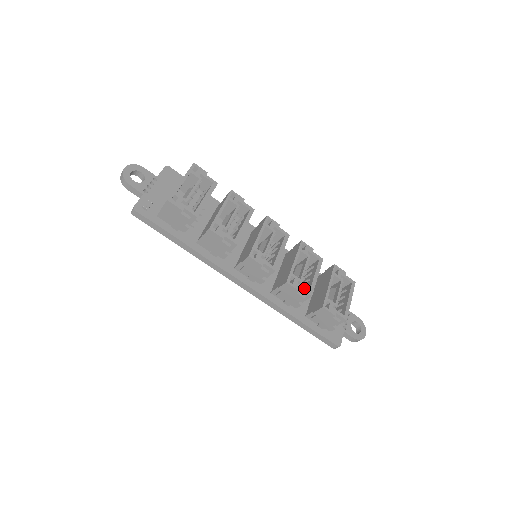
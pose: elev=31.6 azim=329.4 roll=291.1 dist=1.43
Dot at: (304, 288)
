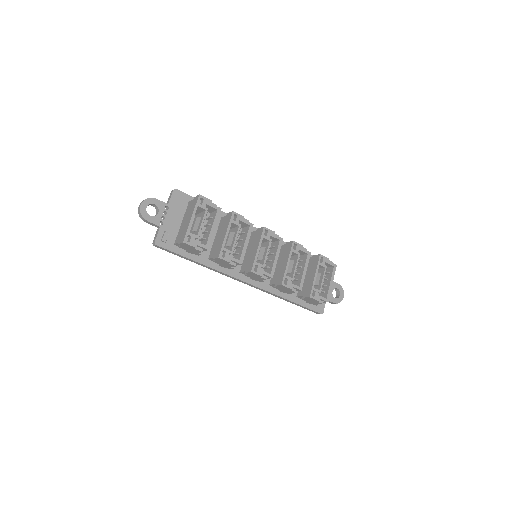
Dot at: (295, 285)
